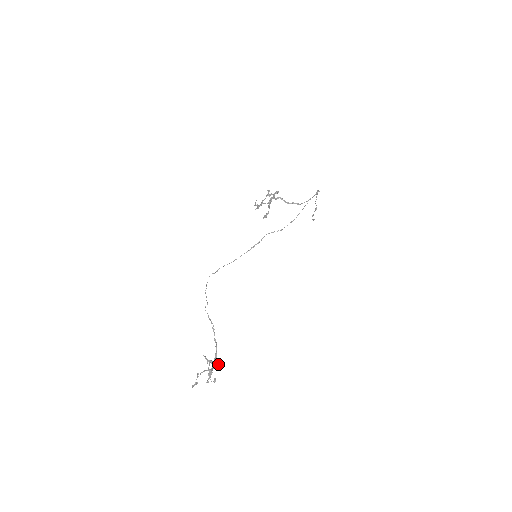
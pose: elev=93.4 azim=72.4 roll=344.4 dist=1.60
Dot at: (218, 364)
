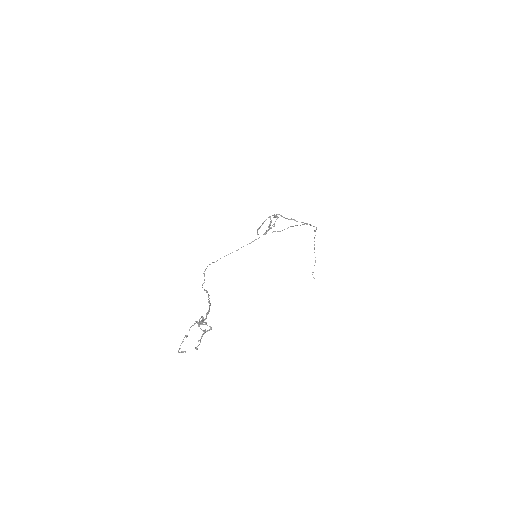
Dot at: (210, 328)
